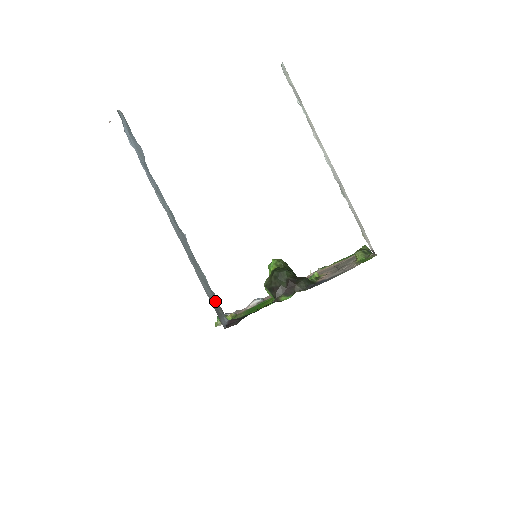
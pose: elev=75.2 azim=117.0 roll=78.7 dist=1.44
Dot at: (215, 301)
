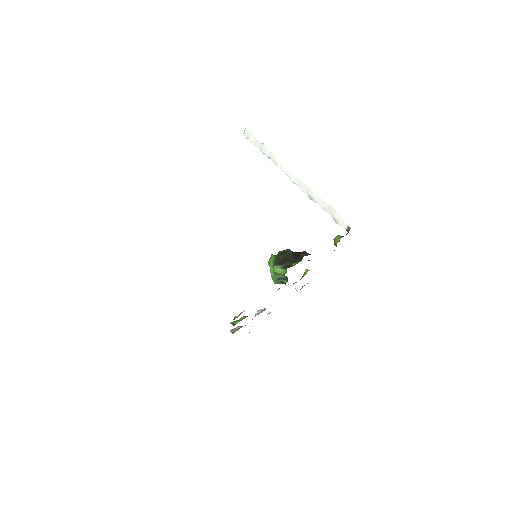
Dot at: occluded
